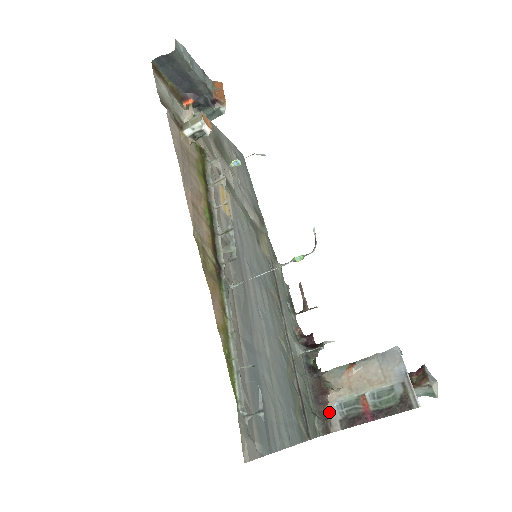
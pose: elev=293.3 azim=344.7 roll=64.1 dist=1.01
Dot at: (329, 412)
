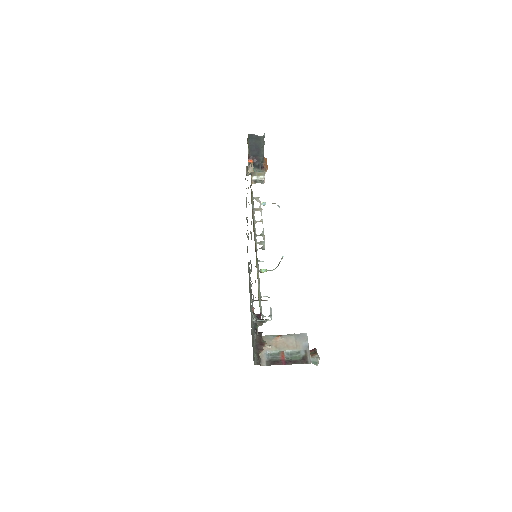
Dot at: (261, 355)
